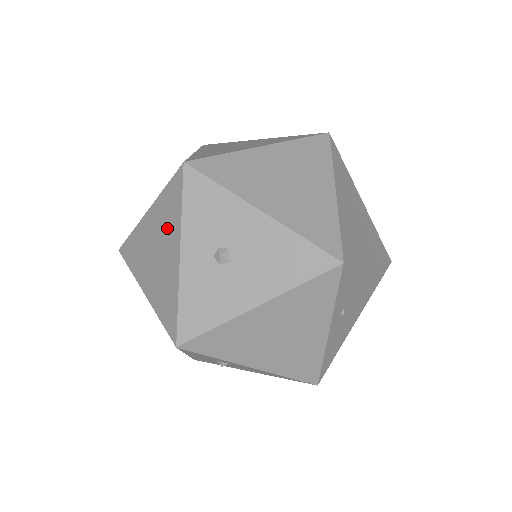
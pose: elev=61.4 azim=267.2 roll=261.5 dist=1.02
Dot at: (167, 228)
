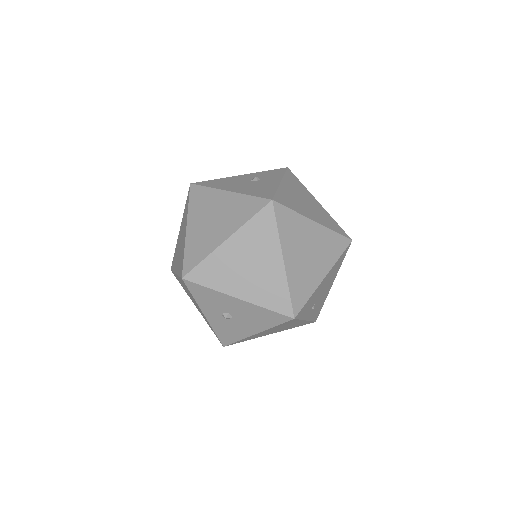
Dot at: (191, 296)
